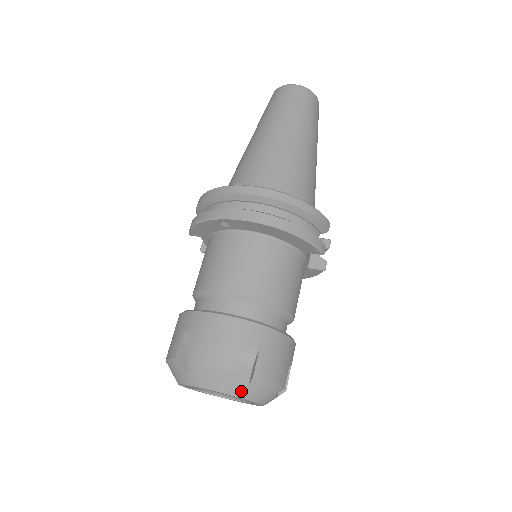
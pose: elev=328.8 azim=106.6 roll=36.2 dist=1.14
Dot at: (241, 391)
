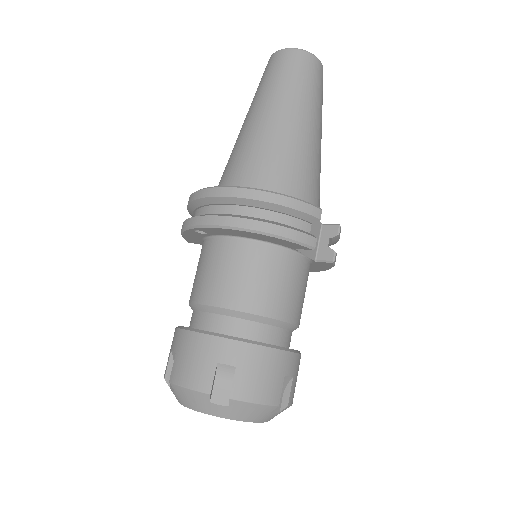
Dot at: (223, 412)
